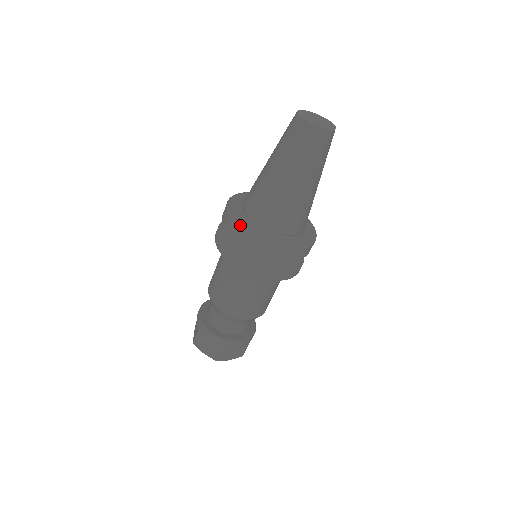
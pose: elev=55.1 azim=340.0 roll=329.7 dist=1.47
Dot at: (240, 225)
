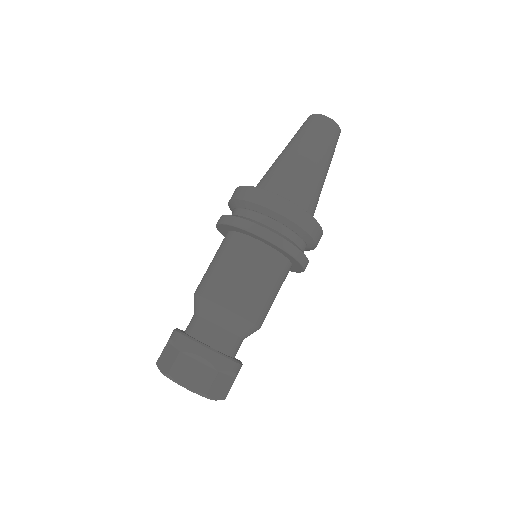
Dot at: occluded
